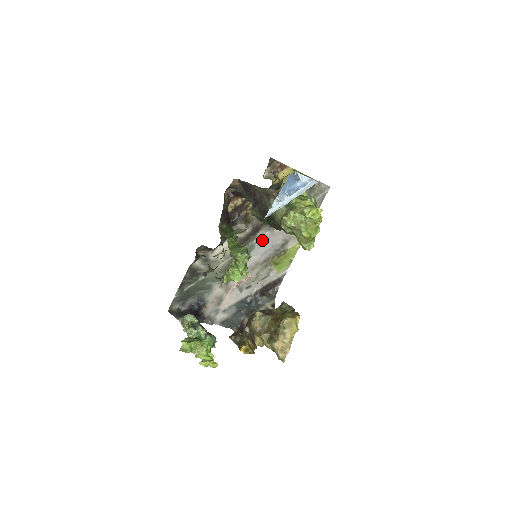
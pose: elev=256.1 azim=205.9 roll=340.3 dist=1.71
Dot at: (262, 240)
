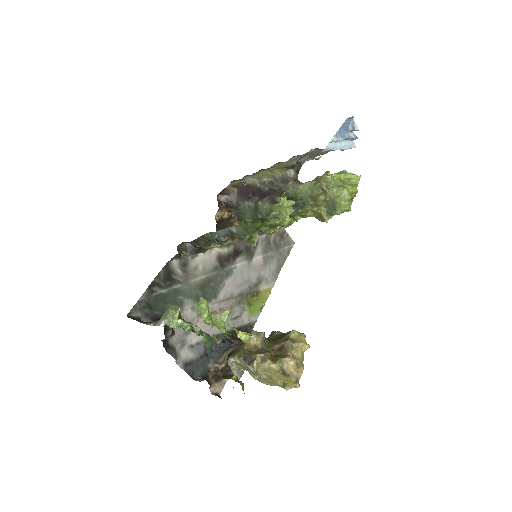
Dot at: (240, 268)
